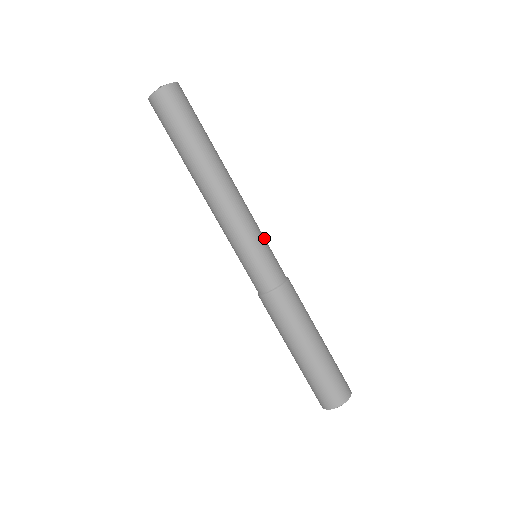
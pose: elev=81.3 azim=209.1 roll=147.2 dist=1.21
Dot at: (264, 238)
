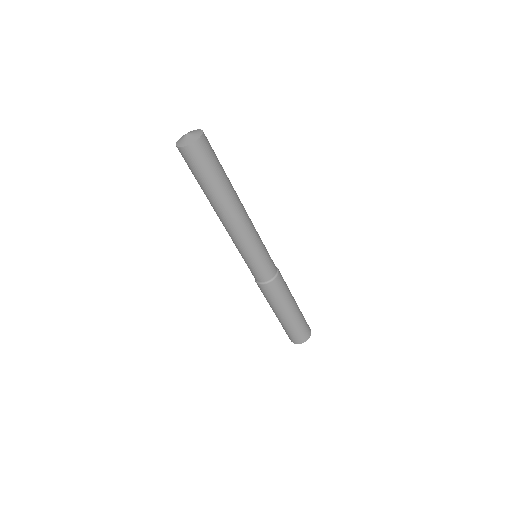
Dot at: (263, 248)
